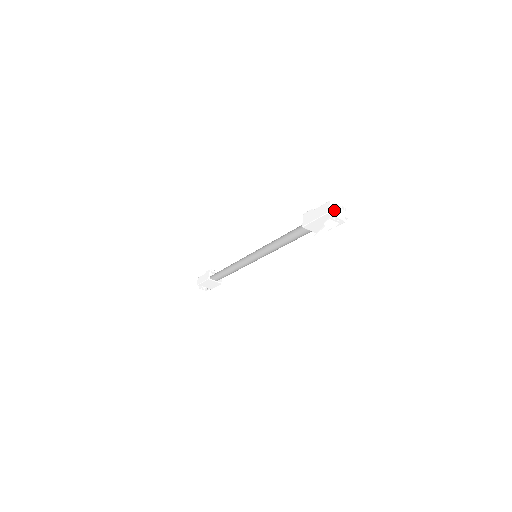
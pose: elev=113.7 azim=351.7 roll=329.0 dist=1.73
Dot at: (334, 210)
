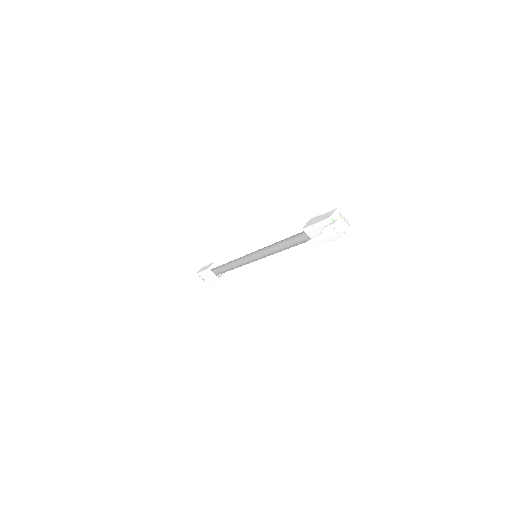
Dot at: (336, 218)
